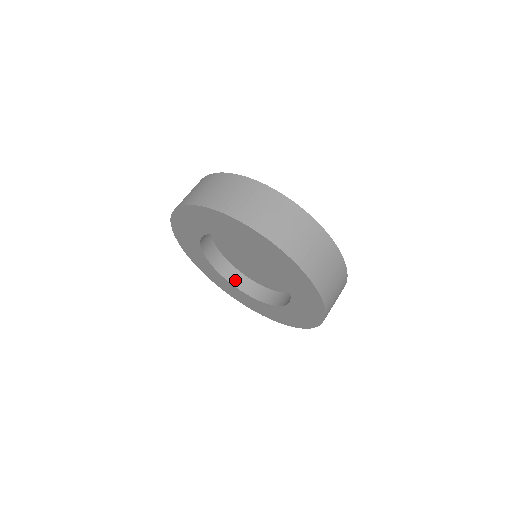
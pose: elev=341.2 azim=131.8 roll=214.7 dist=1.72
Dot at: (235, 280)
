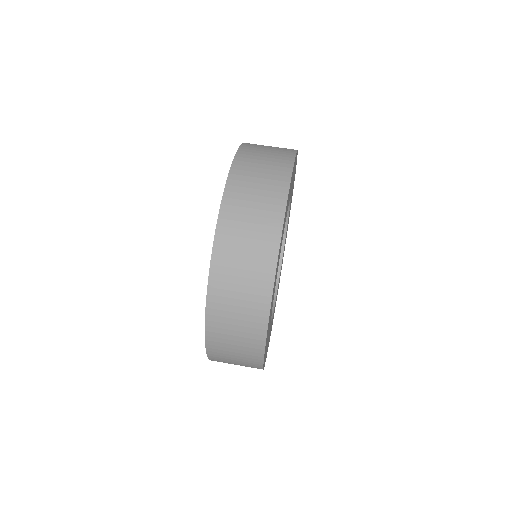
Dot at: occluded
